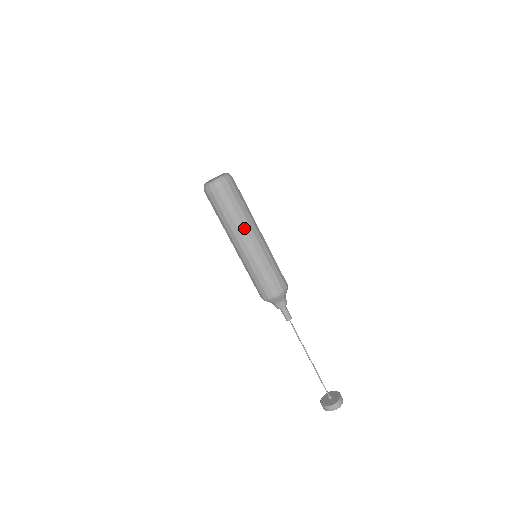
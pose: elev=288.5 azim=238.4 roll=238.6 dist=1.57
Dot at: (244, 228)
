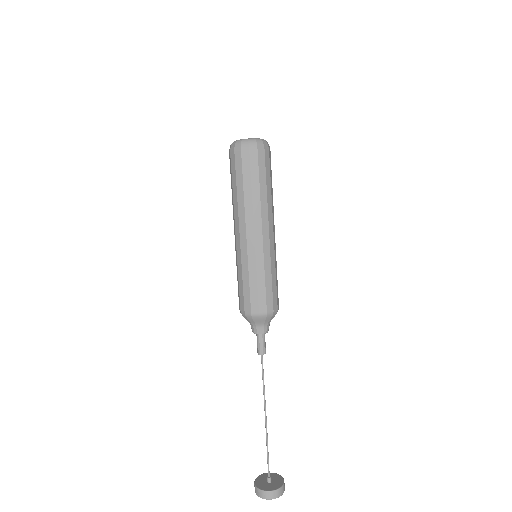
Dot at: (260, 211)
